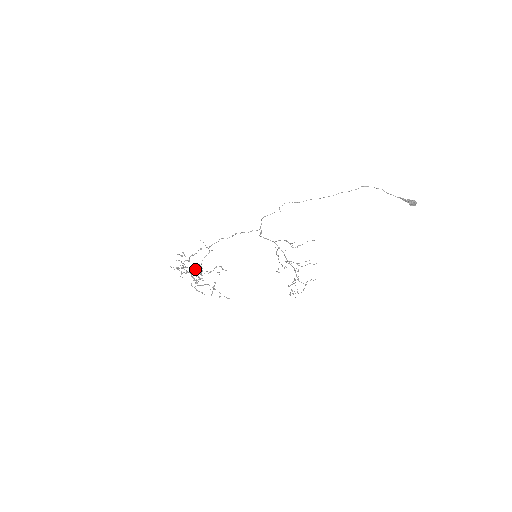
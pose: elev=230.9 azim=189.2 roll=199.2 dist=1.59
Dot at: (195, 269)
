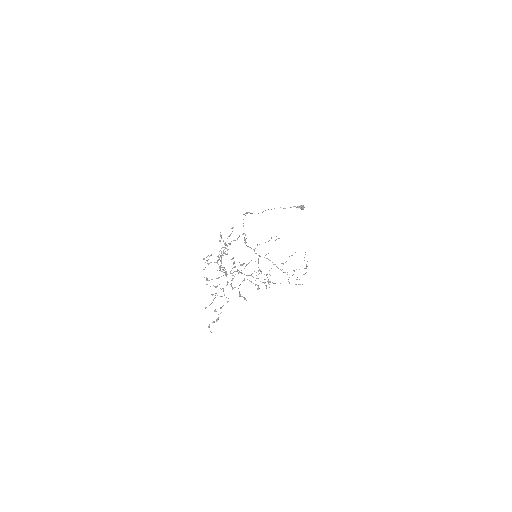
Dot at: (205, 307)
